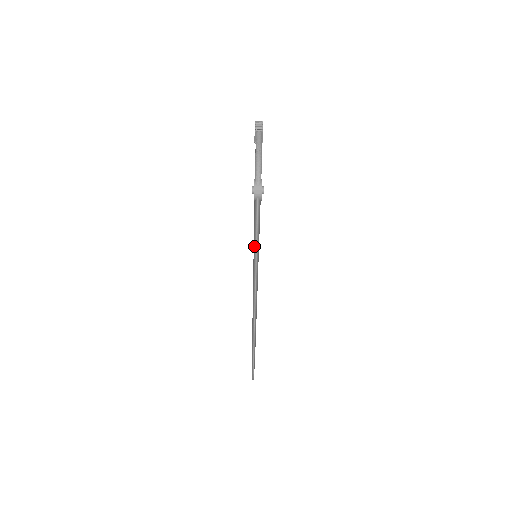
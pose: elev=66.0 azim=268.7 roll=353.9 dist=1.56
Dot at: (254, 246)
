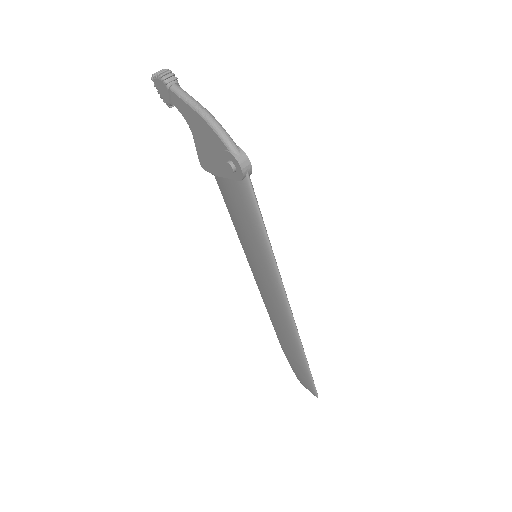
Dot at: (263, 243)
